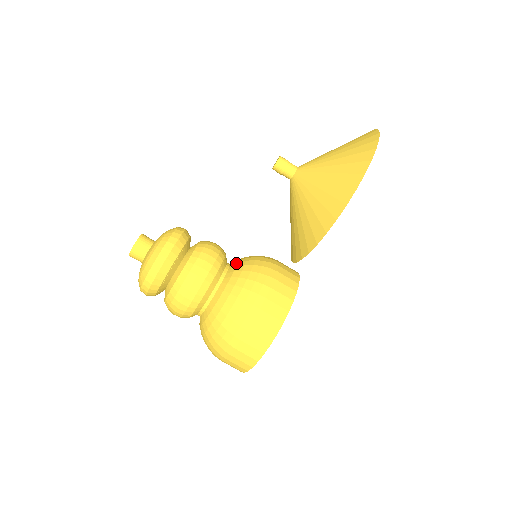
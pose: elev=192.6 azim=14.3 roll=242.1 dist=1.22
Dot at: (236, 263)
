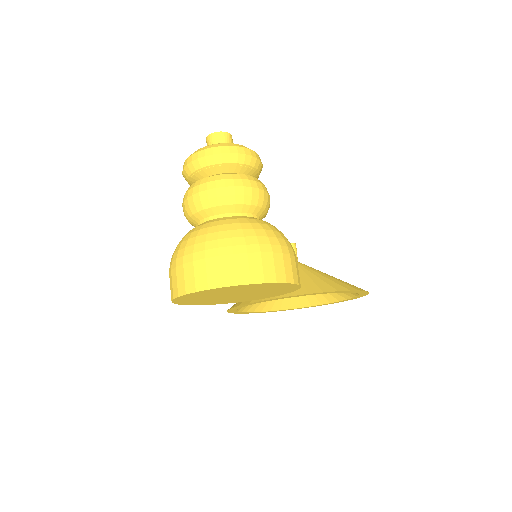
Dot at: occluded
